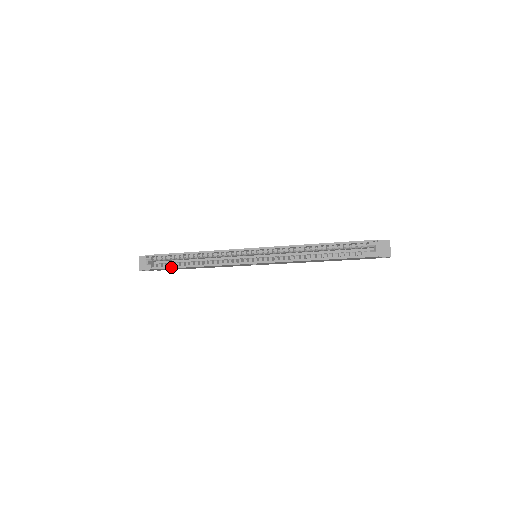
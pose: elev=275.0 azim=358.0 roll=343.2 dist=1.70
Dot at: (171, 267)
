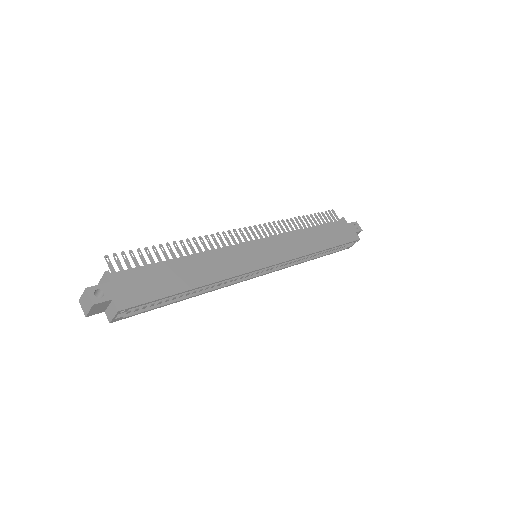
Dot at: occluded
